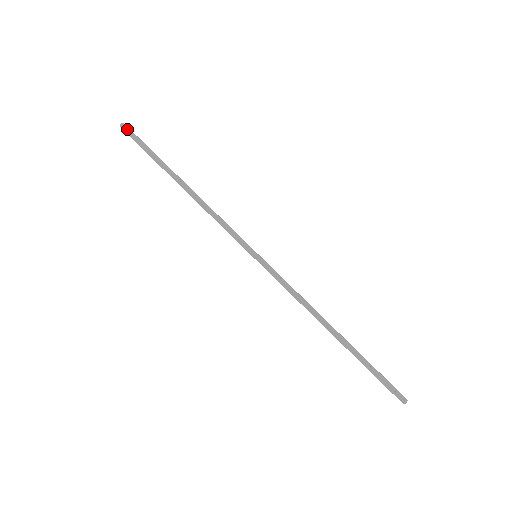
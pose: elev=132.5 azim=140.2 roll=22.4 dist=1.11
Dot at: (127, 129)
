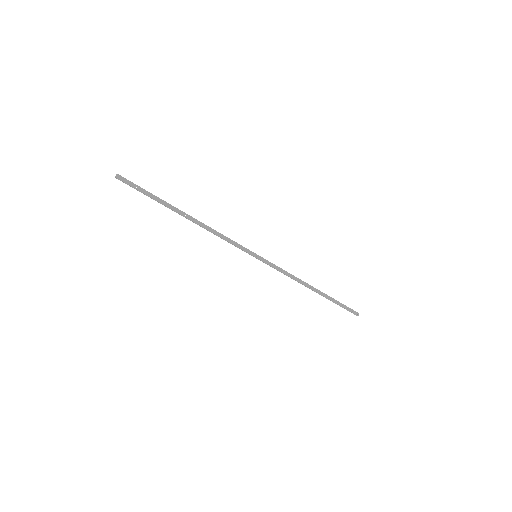
Dot at: (124, 180)
